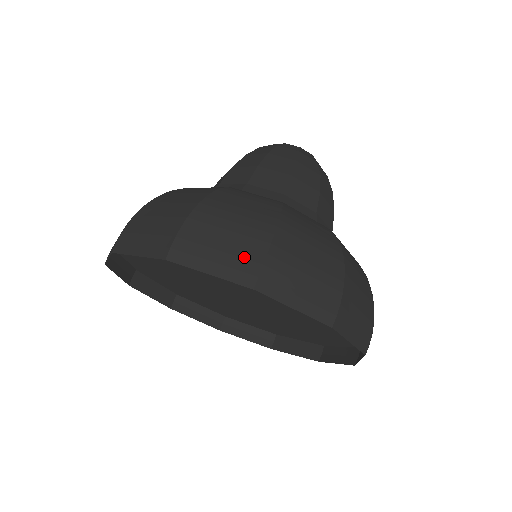
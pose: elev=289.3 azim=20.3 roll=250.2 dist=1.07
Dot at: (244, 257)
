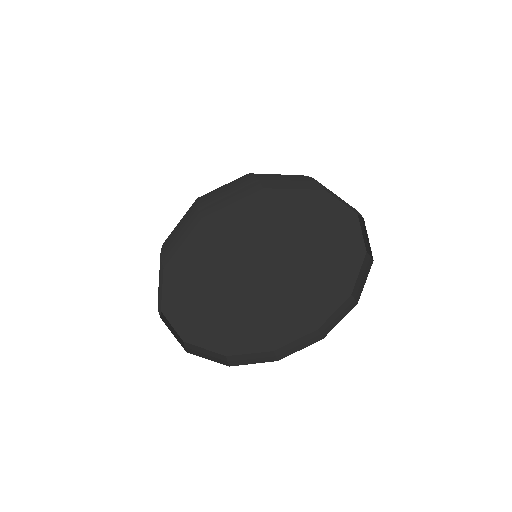
Dot at: (189, 219)
